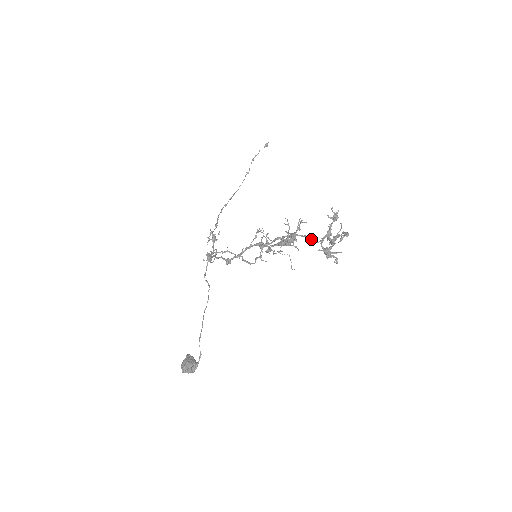
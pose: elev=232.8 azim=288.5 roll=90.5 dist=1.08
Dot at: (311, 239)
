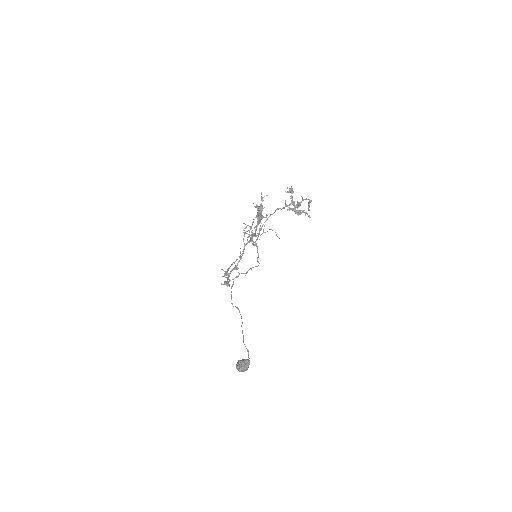
Dot at: (279, 208)
